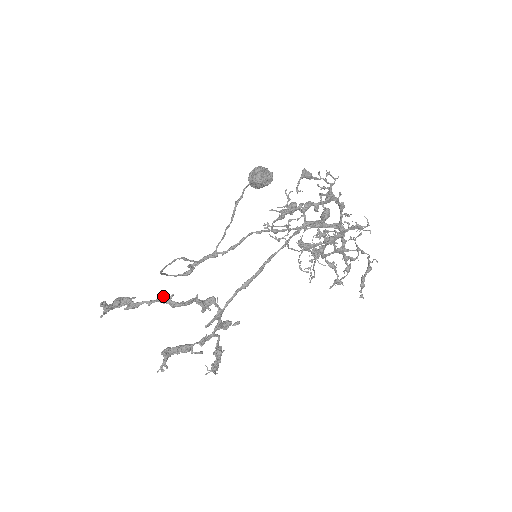
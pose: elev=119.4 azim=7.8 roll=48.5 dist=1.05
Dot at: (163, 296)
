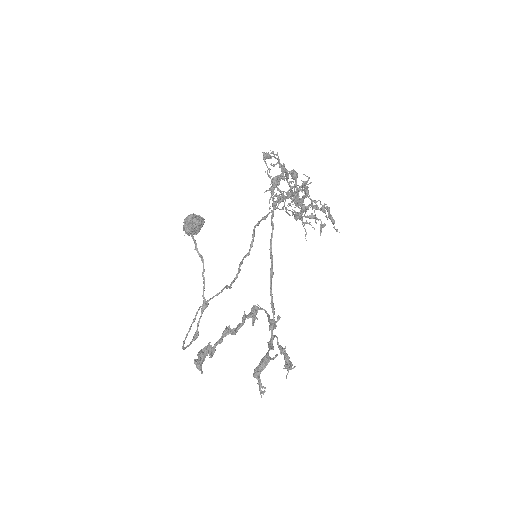
Dot at: (224, 330)
